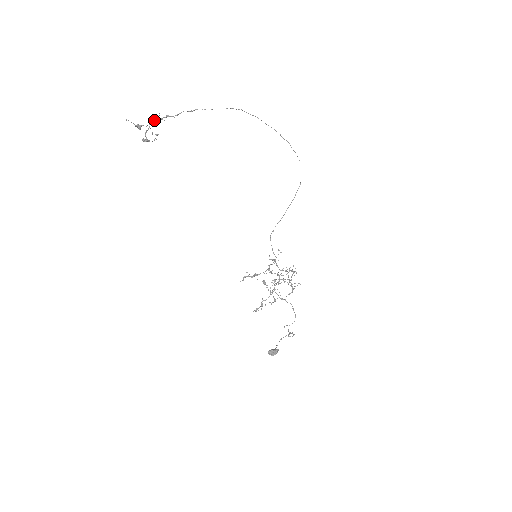
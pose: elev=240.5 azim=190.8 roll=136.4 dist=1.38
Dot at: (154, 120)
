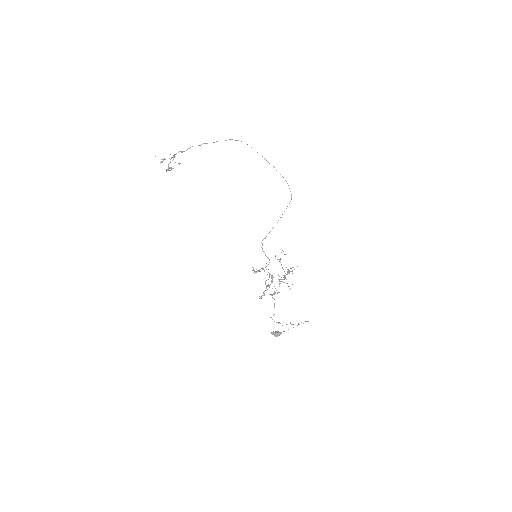
Dot at: (175, 154)
